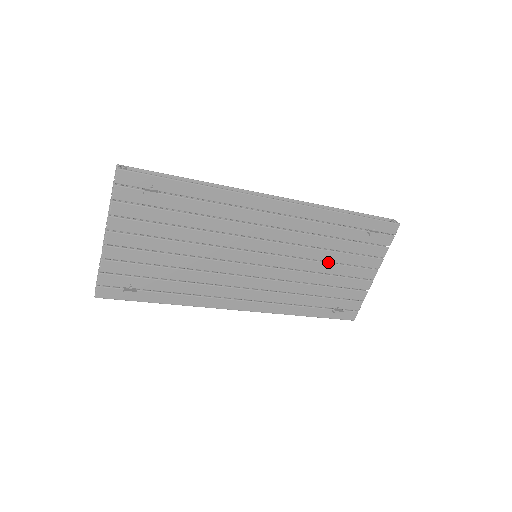
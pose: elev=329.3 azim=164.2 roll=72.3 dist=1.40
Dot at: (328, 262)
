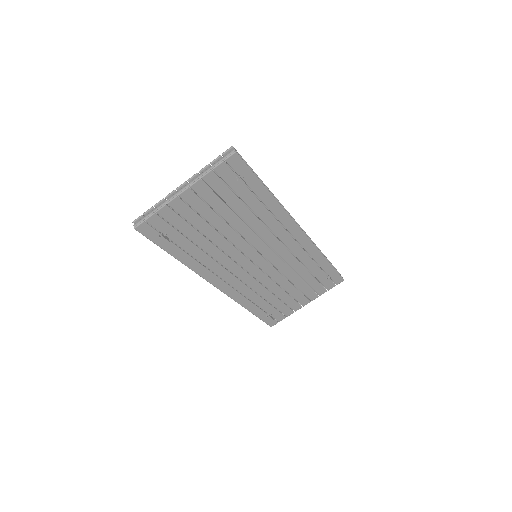
Dot at: (291, 283)
